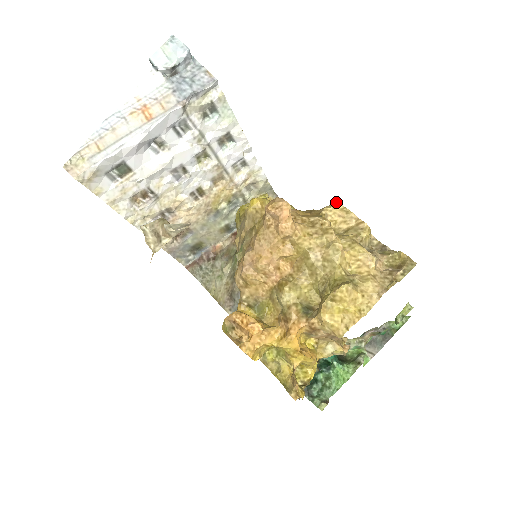
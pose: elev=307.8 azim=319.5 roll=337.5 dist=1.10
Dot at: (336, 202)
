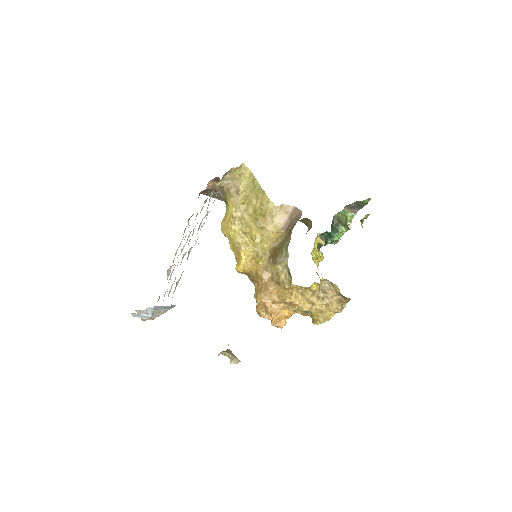
Dot at: (291, 284)
